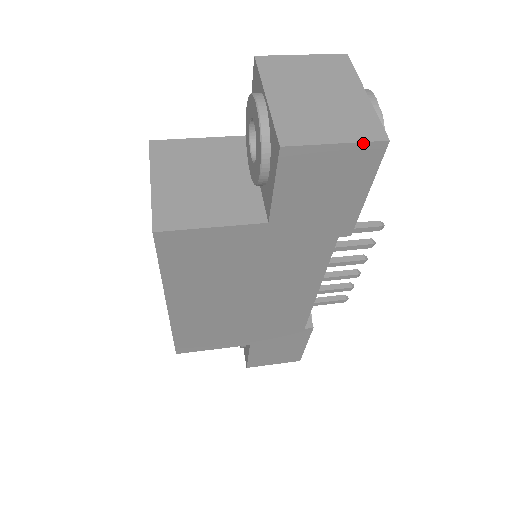
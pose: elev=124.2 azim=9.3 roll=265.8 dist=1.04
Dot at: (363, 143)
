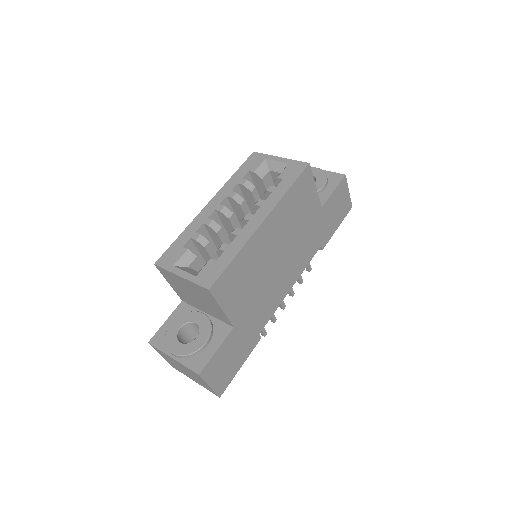
Dot at: (350, 200)
